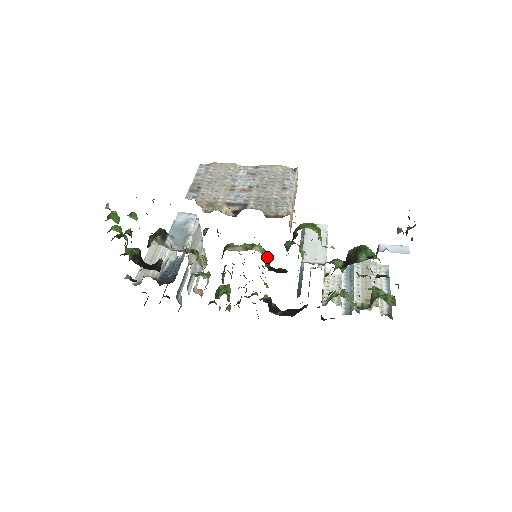
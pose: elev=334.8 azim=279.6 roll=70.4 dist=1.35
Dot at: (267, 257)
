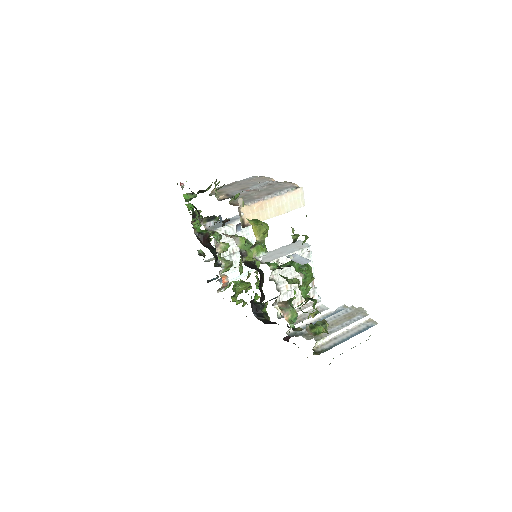
Dot at: (245, 250)
